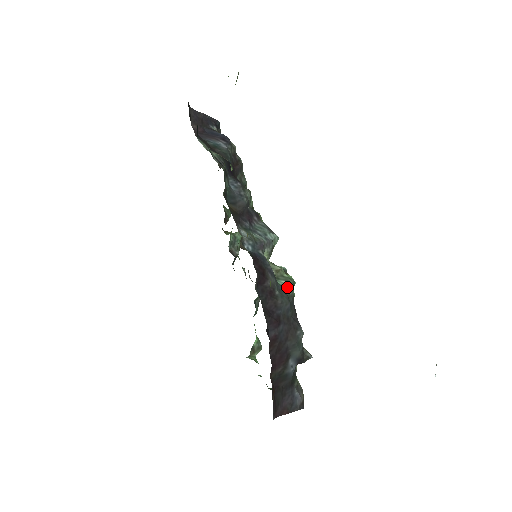
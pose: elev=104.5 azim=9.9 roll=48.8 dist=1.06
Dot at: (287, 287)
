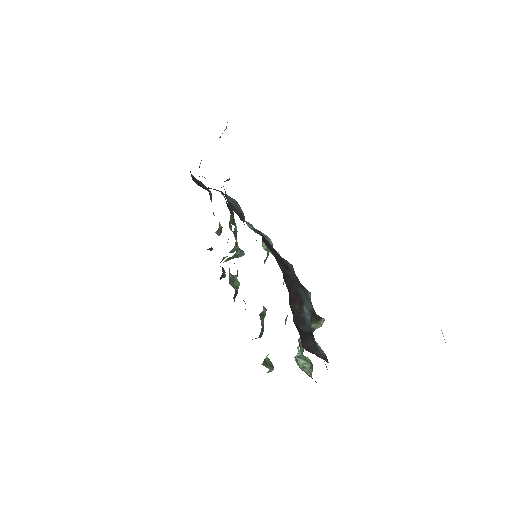
Dot at: occluded
